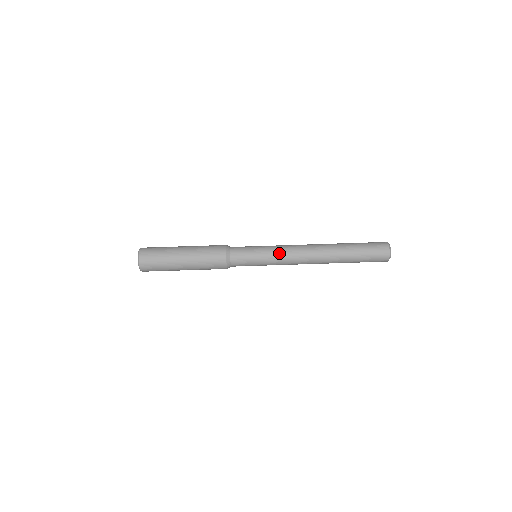
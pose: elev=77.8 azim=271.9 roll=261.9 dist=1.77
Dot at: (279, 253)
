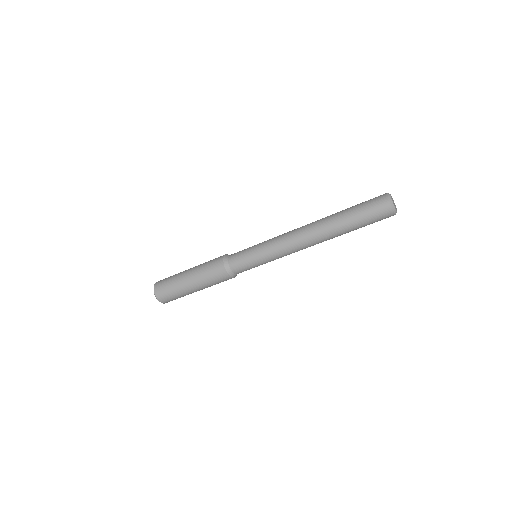
Dot at: (272, 243)
